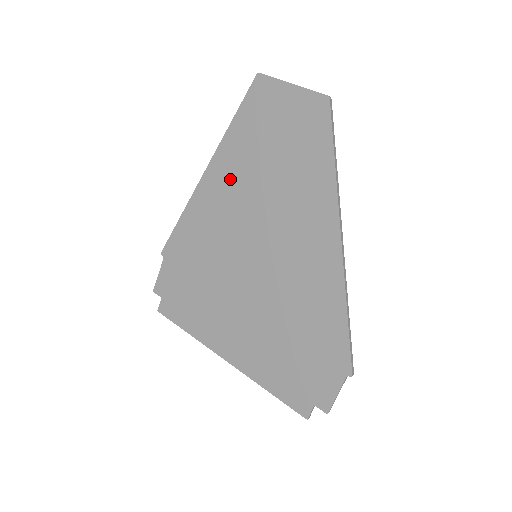
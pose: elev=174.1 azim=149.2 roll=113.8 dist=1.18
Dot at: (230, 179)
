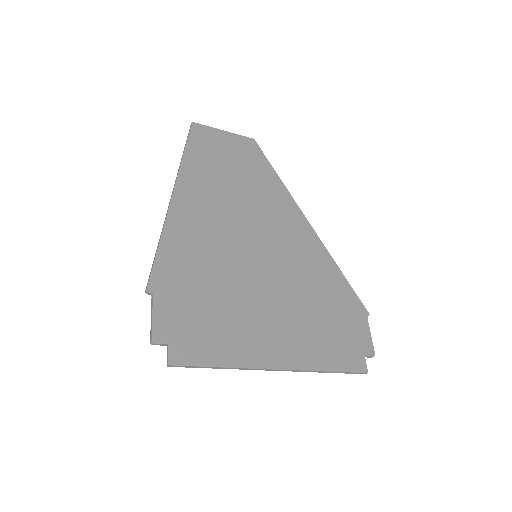
Dot at: (203, 198)
